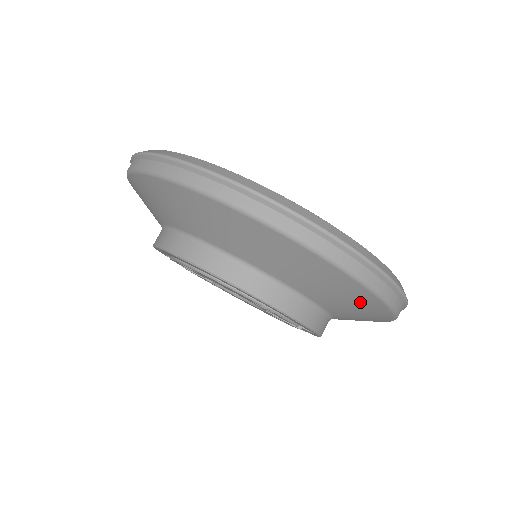
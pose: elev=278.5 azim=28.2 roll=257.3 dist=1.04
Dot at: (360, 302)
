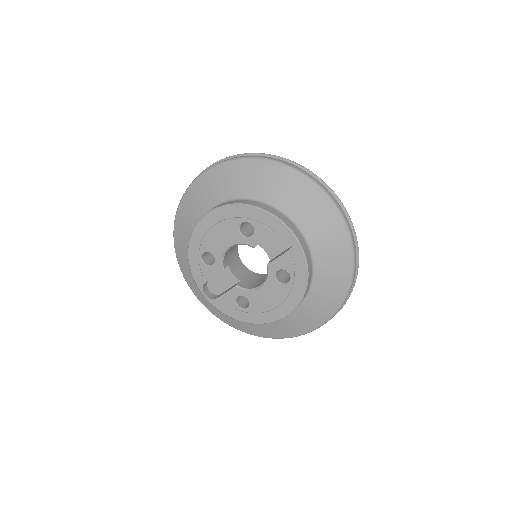
Dot at: (286, 181)
